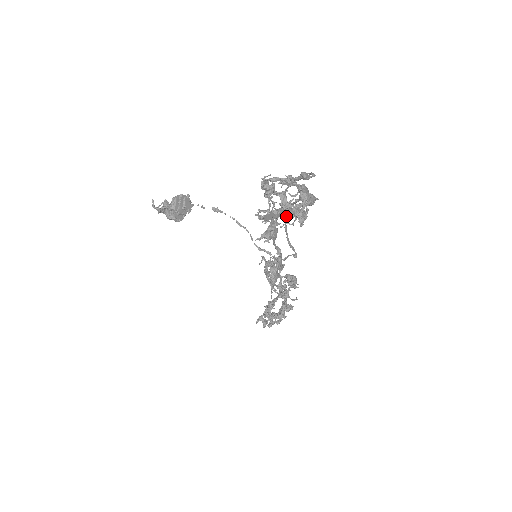
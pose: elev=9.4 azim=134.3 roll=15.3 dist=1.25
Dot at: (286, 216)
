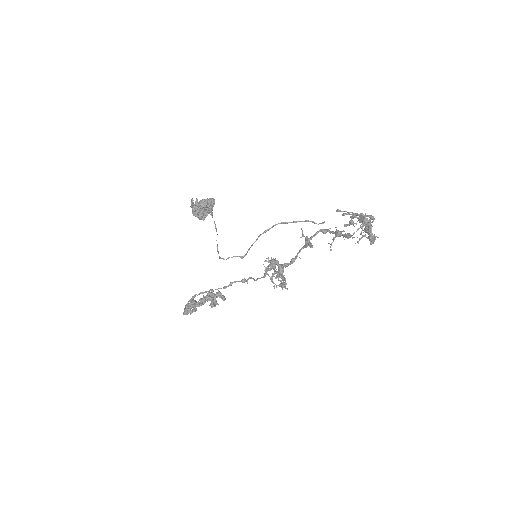
Dot at: occluded
